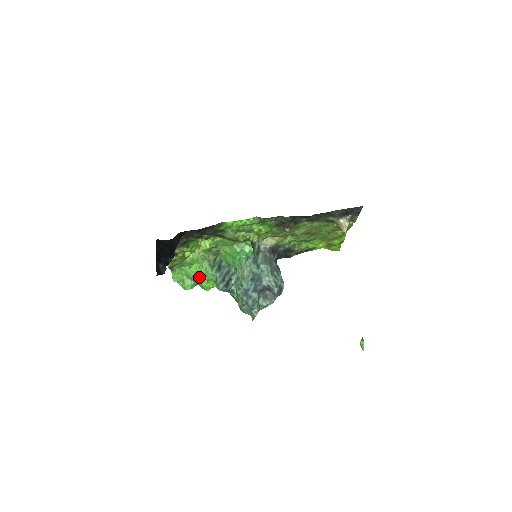
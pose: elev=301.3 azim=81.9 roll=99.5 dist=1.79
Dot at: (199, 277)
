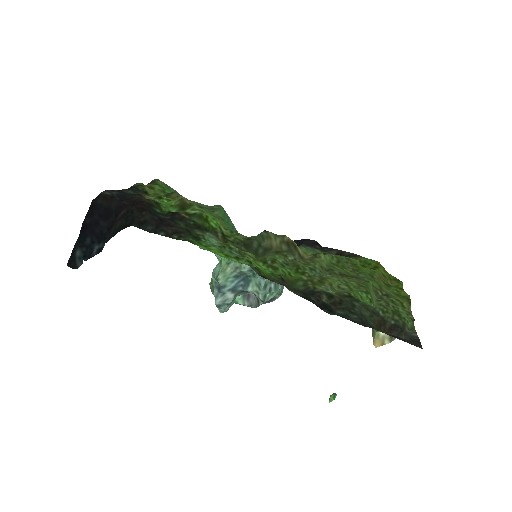
Dot at: occluded
